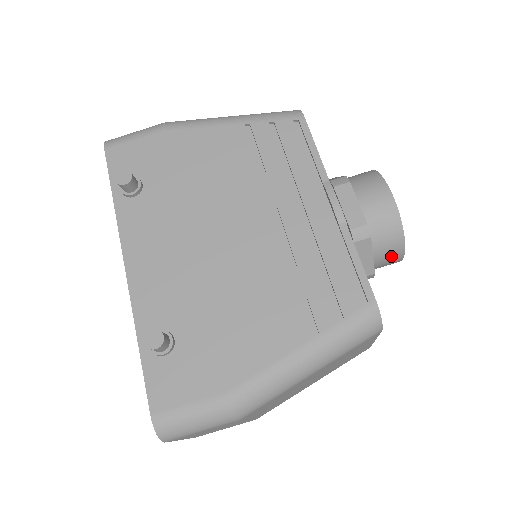
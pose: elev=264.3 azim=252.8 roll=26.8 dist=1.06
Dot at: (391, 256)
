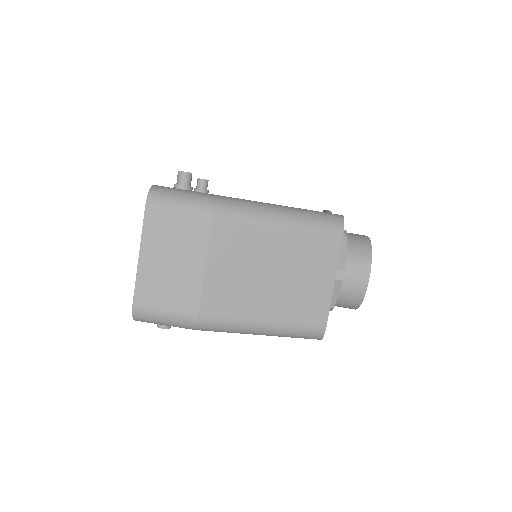
Dot at: (360, 266)
